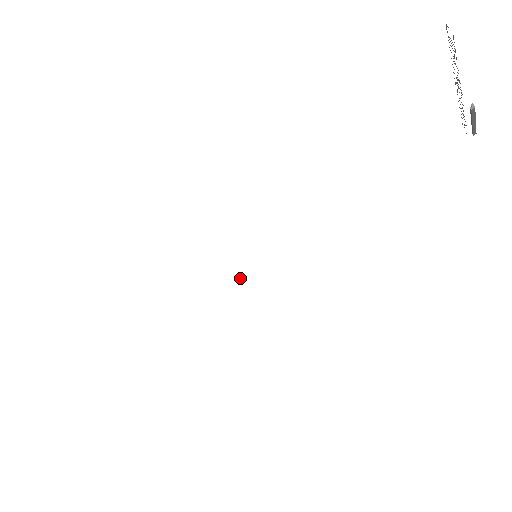
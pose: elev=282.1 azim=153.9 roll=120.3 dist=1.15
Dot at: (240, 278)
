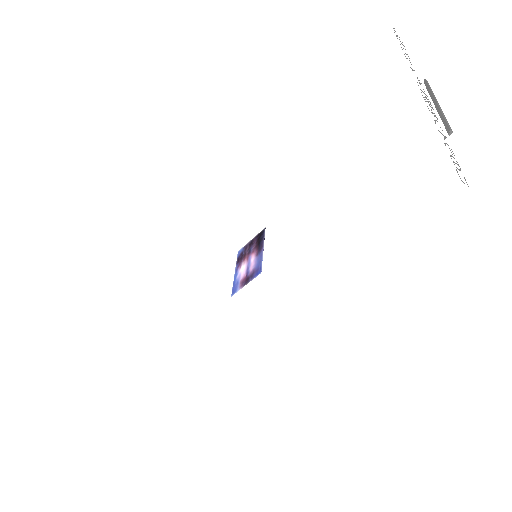
Dot at: occluded
